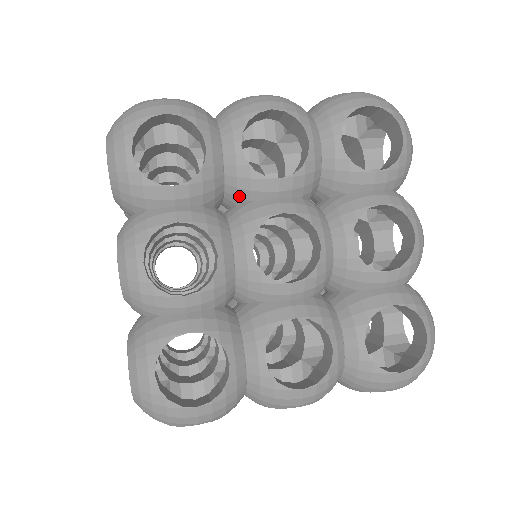
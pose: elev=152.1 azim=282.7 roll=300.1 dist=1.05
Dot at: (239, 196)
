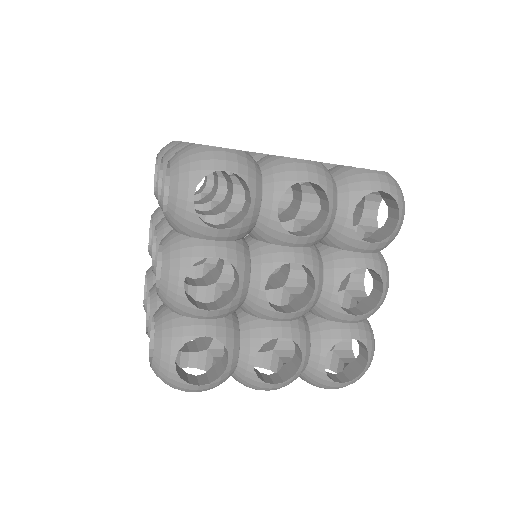
Dot at: (264, 238)
